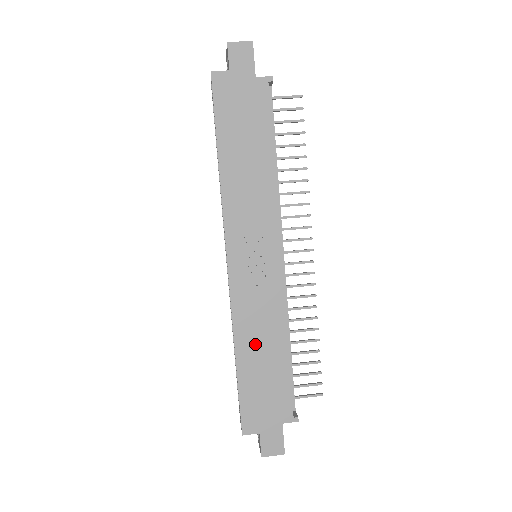
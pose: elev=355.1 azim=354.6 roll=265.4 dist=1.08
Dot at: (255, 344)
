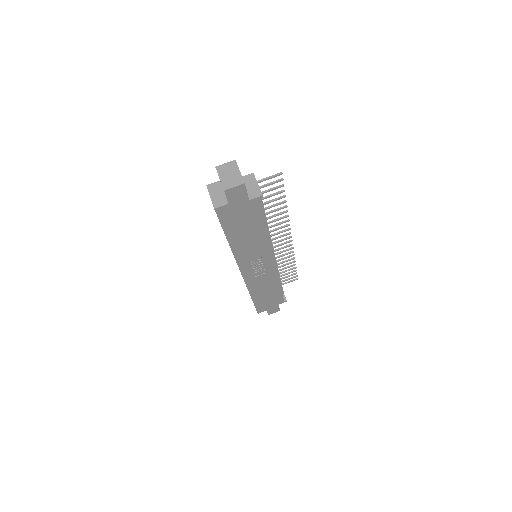
Dot at: (262, 291)
